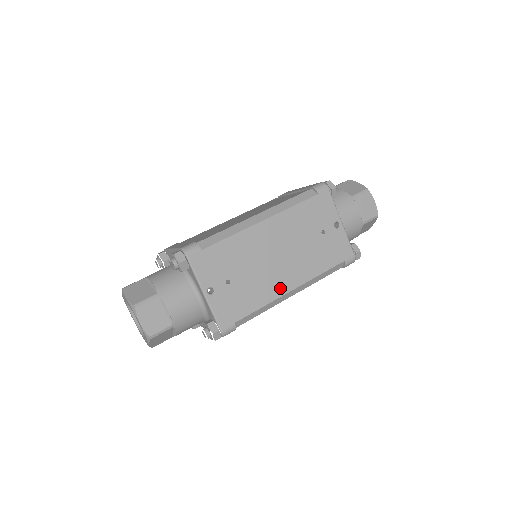
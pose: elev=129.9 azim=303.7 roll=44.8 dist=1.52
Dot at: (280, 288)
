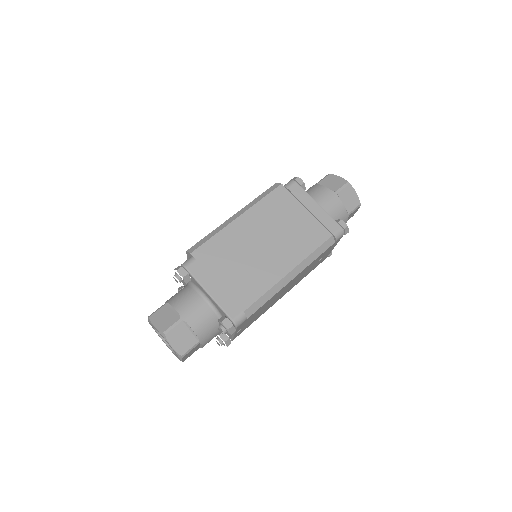
Dot at: (276, 301)
